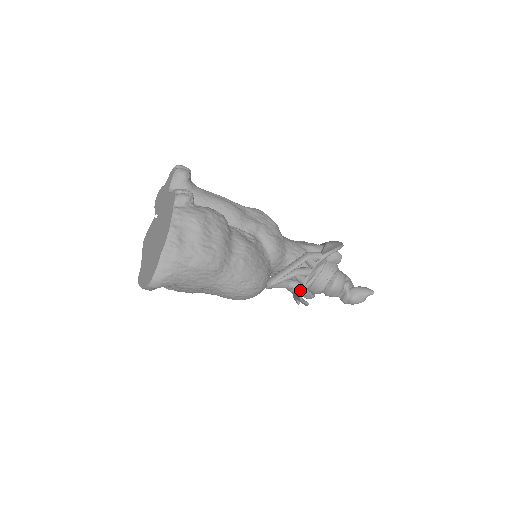
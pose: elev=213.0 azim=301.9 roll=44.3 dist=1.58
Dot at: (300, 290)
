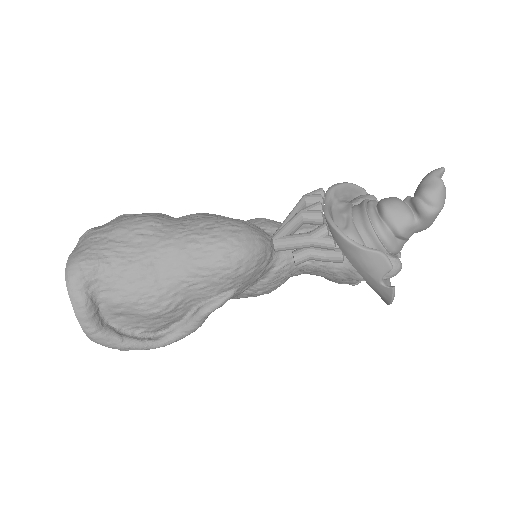
Dot at: (331, 229)
